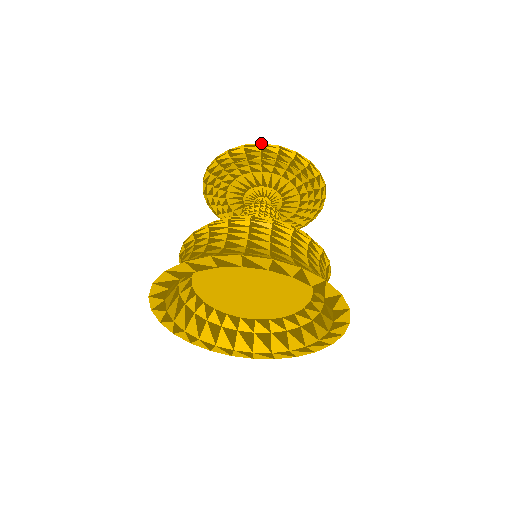
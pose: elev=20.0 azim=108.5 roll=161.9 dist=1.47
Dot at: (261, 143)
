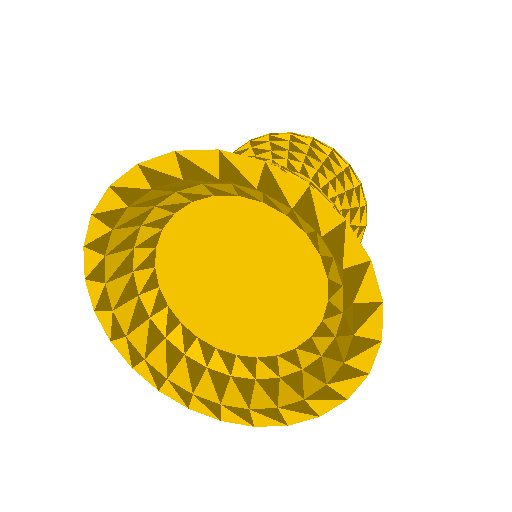
Dot at: (234, 151)
